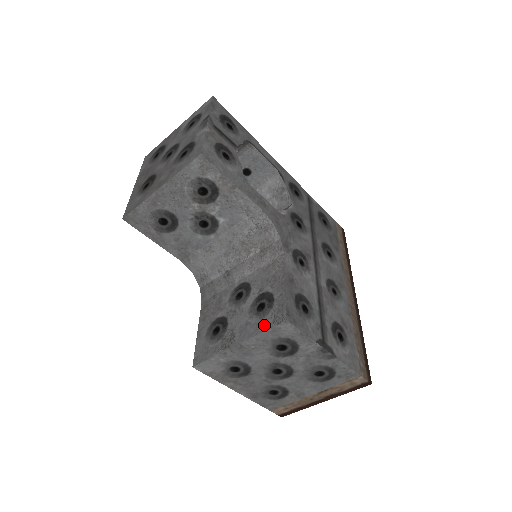
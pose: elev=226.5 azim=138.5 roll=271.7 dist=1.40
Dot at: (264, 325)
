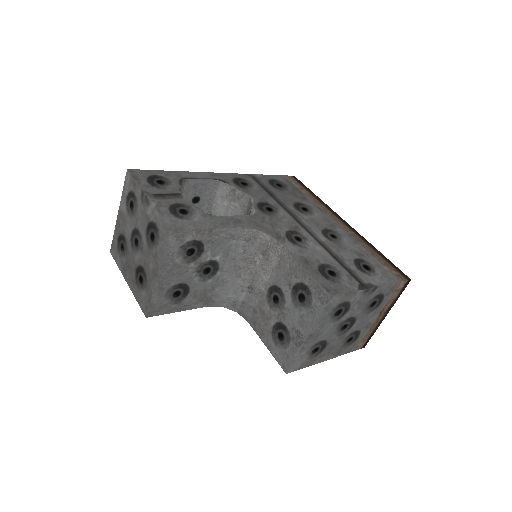
Dot at: (316, 310)
